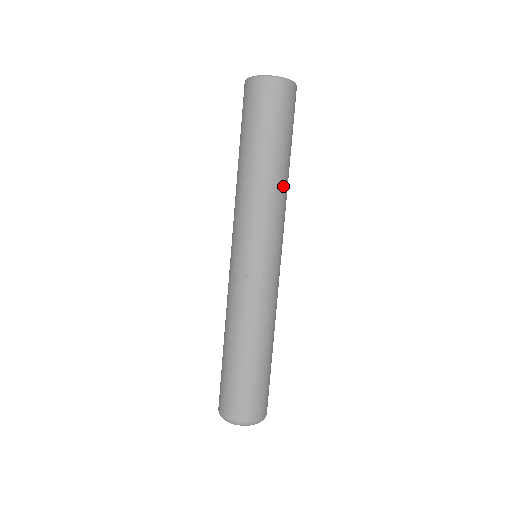
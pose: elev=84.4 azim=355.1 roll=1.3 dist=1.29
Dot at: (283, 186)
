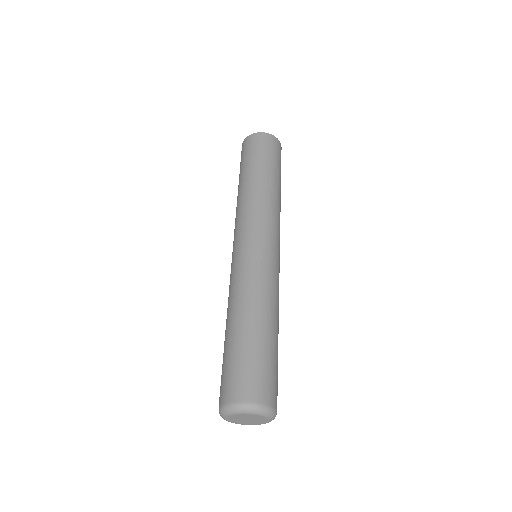
Dot at: (277, 198)
